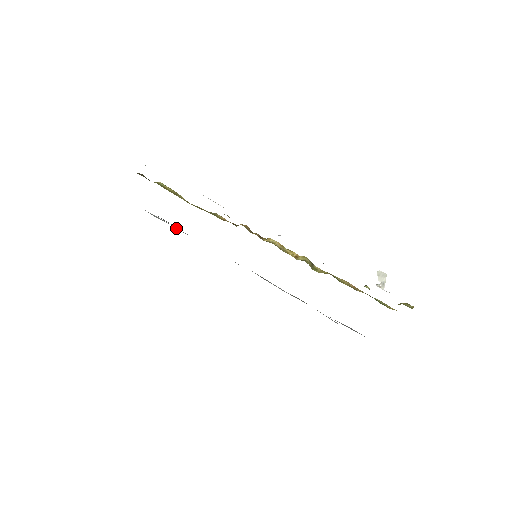
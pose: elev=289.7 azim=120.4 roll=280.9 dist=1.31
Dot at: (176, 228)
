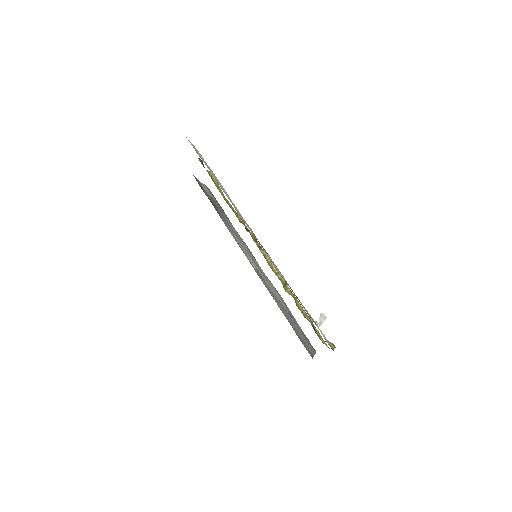
Dot at: (216, 204)
